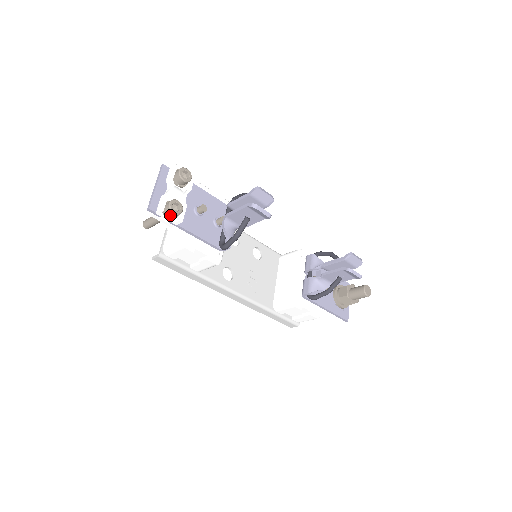
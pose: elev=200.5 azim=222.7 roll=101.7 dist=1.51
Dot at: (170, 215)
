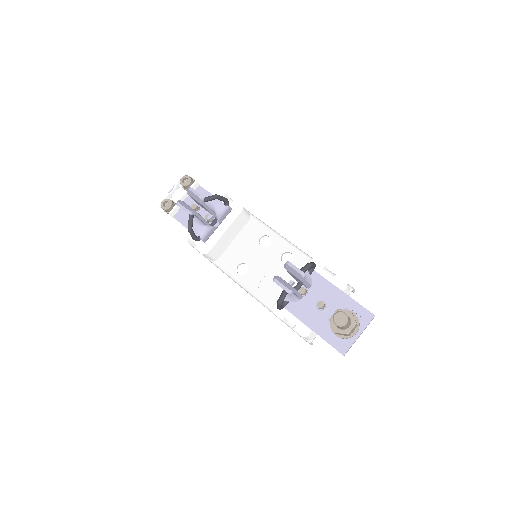
Dot at: (164, 210)
